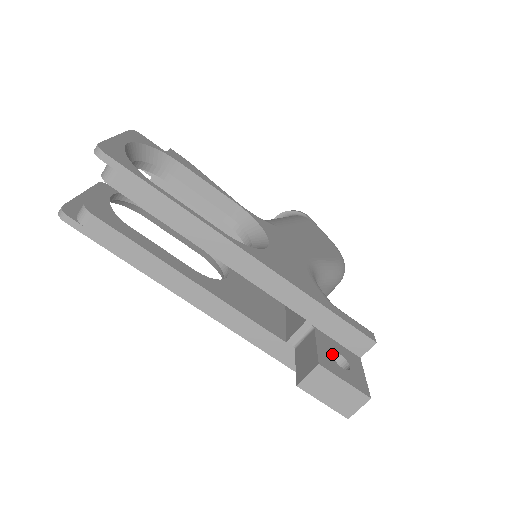
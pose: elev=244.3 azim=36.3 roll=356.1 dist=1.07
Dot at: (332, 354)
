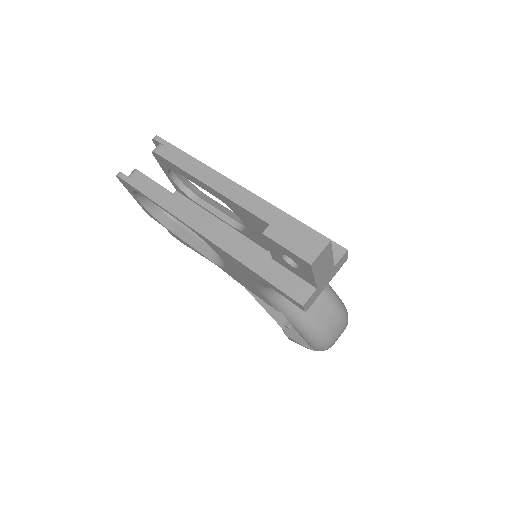
Dot at: occluded
